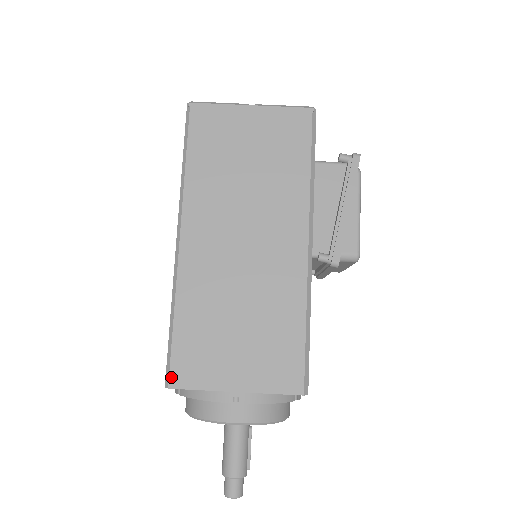
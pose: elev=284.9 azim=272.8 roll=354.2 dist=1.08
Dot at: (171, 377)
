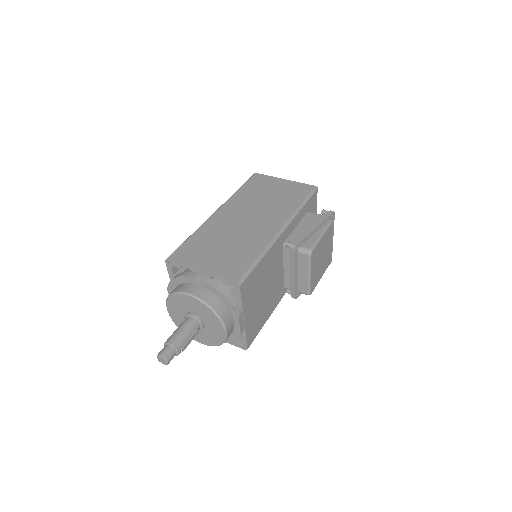
Dot at: (172, 255)
